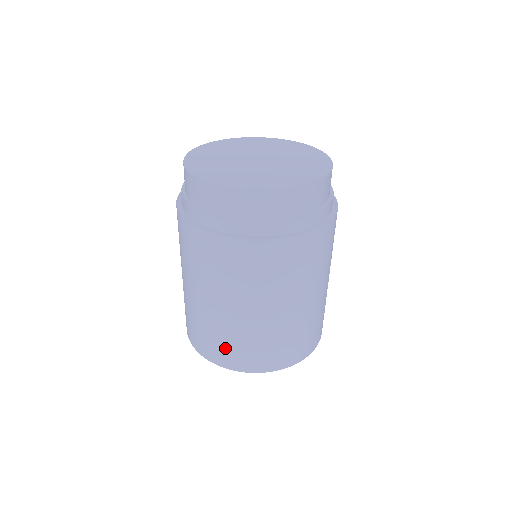
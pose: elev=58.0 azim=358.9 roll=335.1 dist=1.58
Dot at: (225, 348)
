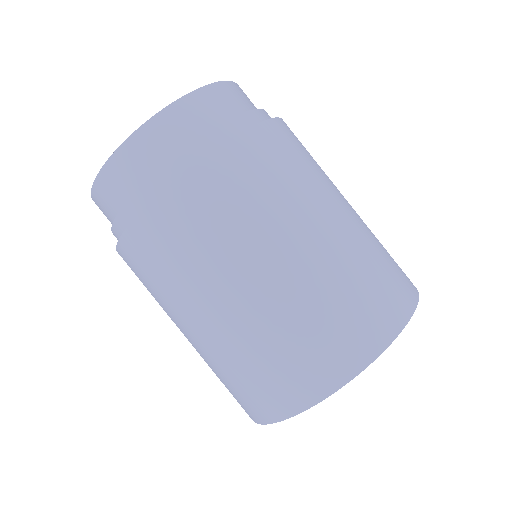
Dot at: (241, 391)
